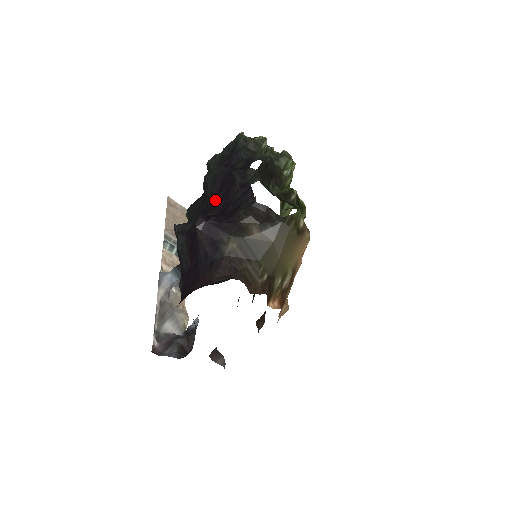
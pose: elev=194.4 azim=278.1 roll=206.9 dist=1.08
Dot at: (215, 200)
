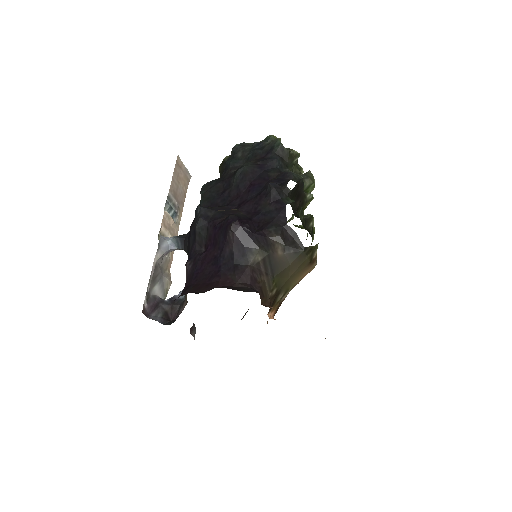
Dot at: (240, 196)
